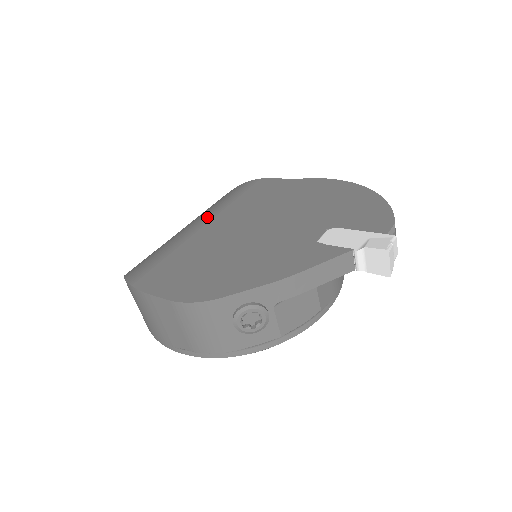
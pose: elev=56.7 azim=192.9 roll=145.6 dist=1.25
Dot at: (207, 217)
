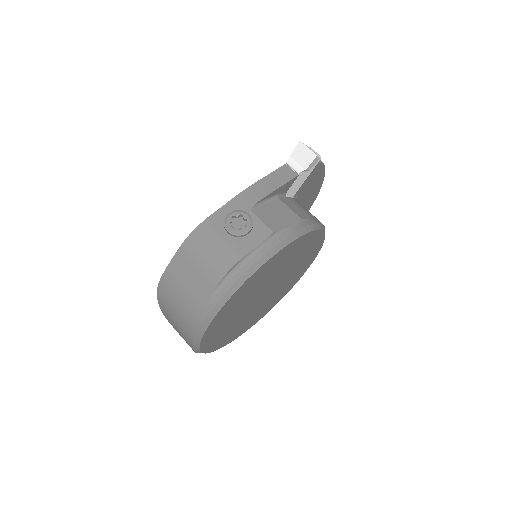
Dot at: occluded
